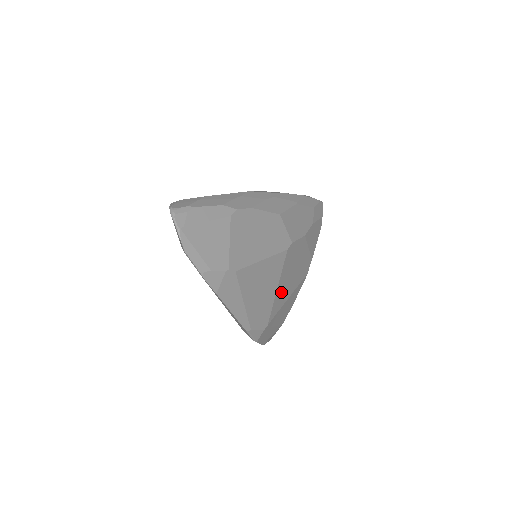
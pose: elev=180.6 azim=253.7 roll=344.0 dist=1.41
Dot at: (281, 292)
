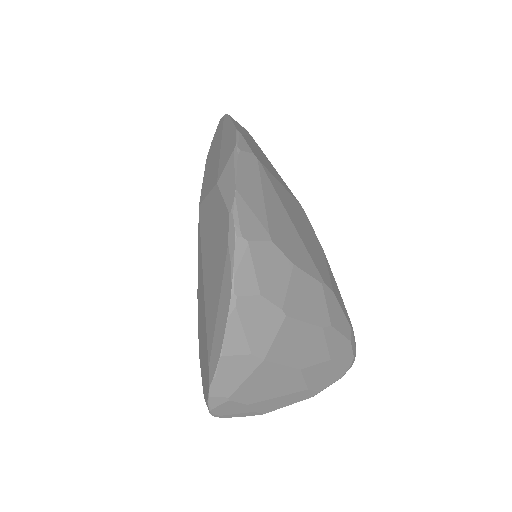
Dot at: (284, 197)
